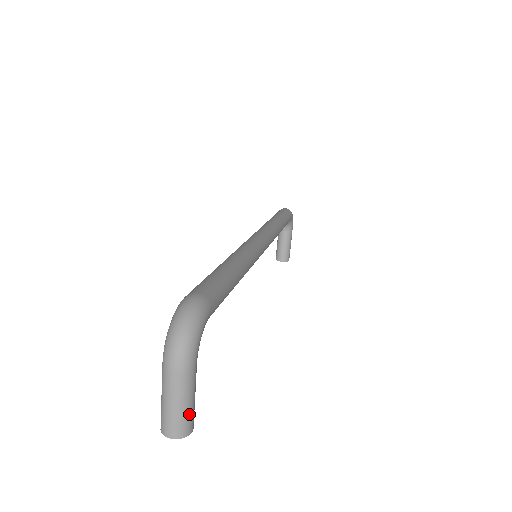
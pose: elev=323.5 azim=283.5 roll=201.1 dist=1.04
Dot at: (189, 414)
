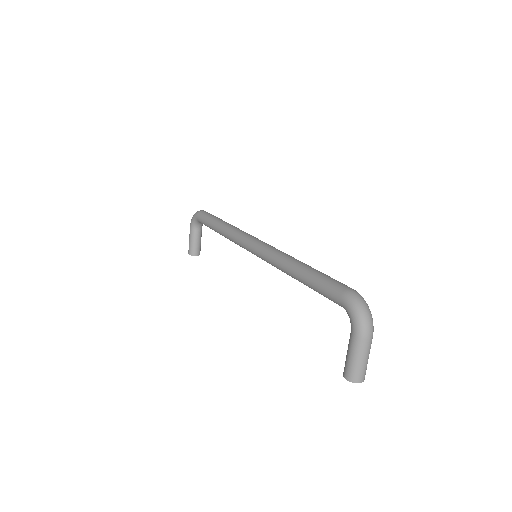
Dot at: occluded
